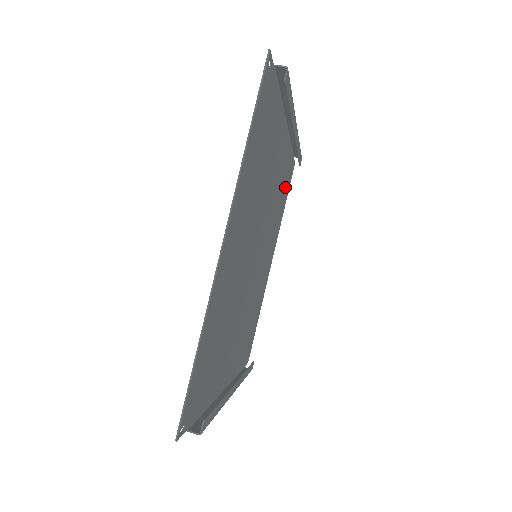
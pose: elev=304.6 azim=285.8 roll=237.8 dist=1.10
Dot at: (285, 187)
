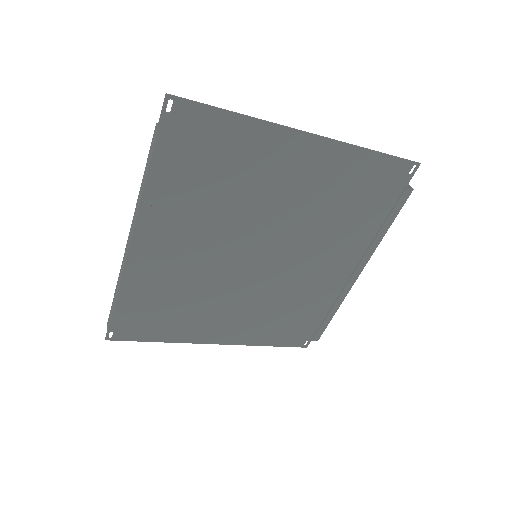
Dot at: (292, 326)
